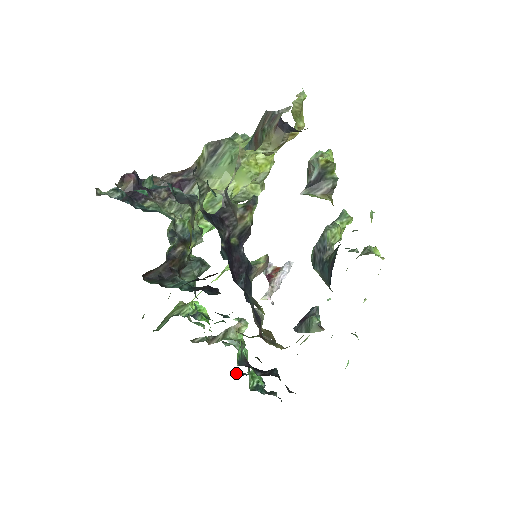
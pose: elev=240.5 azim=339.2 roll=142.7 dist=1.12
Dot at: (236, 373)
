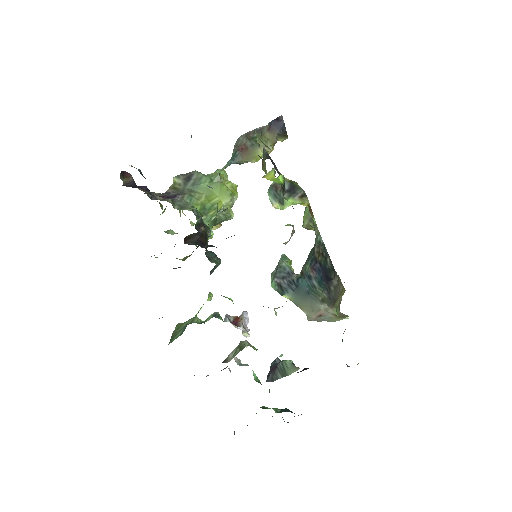
Dot at: occluded
